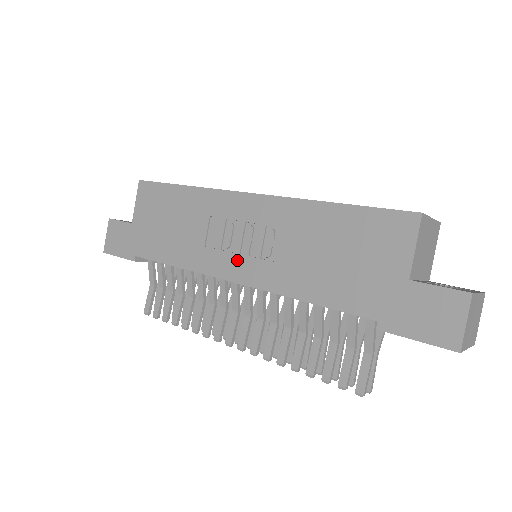
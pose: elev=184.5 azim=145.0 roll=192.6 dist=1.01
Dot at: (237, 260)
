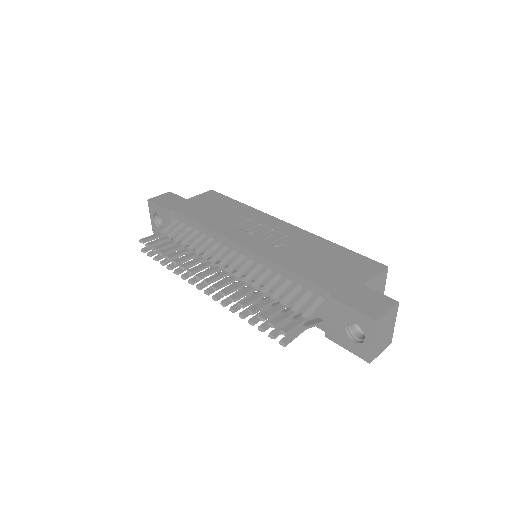
Dot at: (252, 239)
